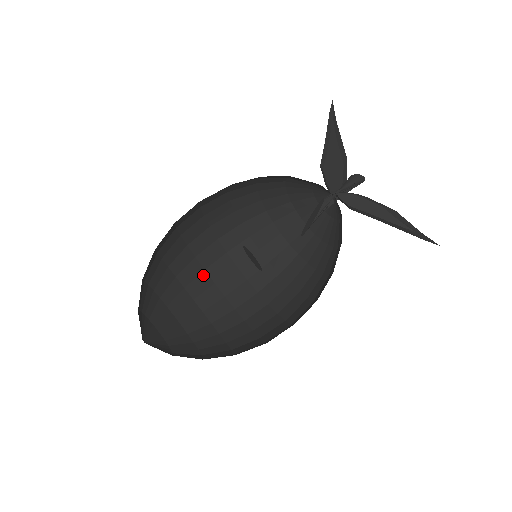
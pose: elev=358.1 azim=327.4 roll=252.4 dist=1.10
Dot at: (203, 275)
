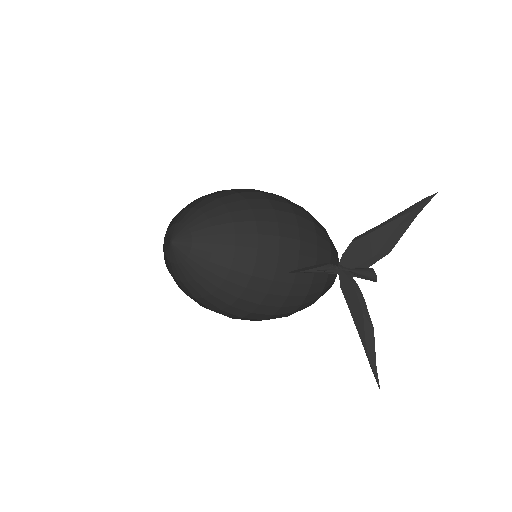
Dot at: (254, 236)
